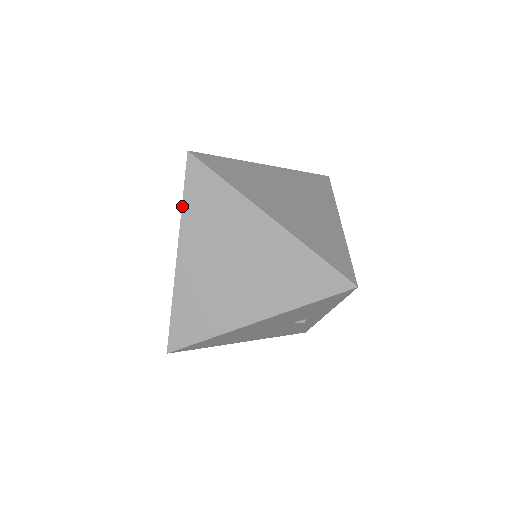
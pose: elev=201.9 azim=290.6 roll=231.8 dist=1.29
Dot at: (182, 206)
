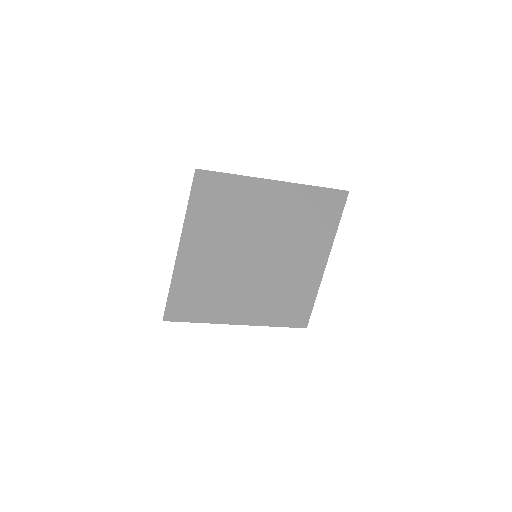
Dot at: (186, 214)
